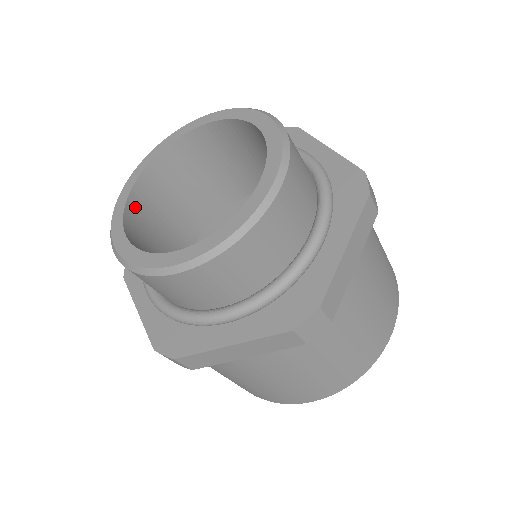
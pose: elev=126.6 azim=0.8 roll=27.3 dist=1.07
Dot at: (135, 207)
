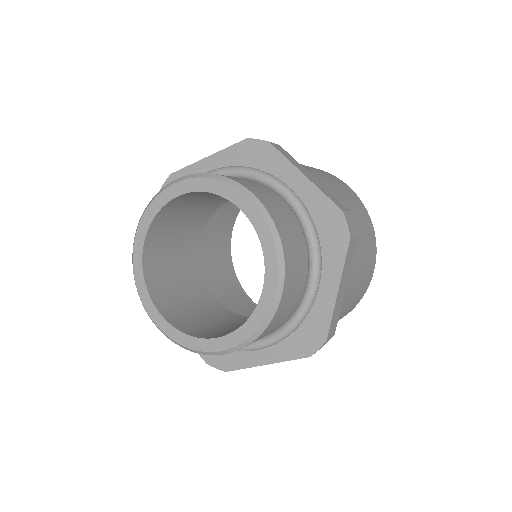
Dot at: (150, 272)
